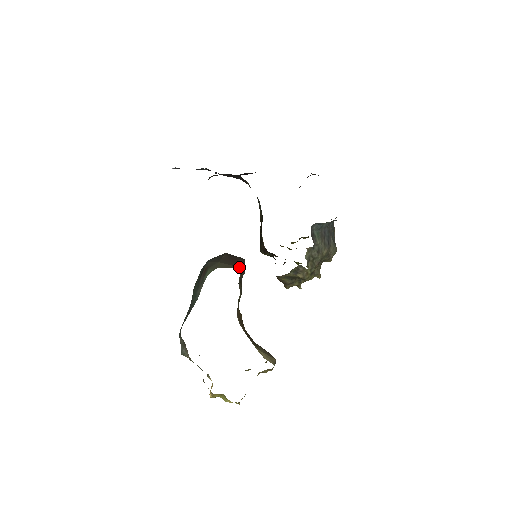
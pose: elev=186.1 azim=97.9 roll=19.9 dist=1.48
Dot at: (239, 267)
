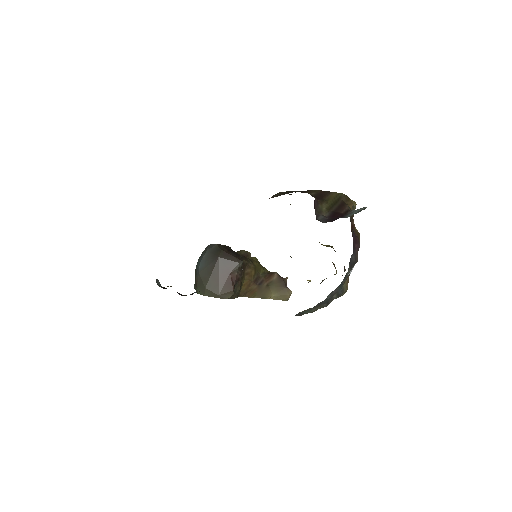
Dot at: (228, 292)
